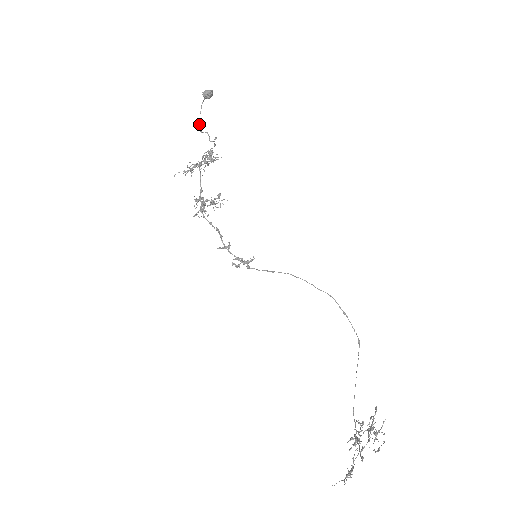
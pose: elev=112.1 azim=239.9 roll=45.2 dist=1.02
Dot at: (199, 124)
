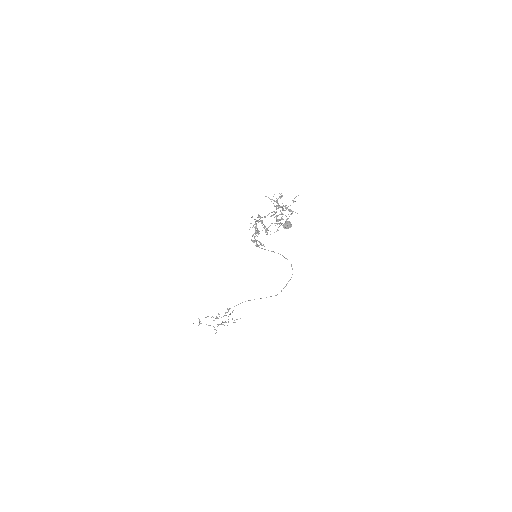
Dot at: occluded
